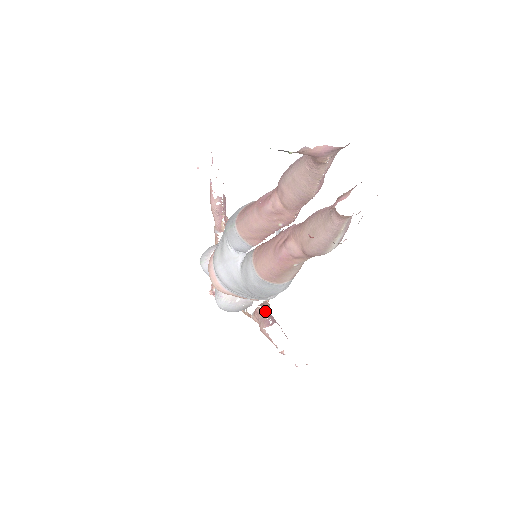
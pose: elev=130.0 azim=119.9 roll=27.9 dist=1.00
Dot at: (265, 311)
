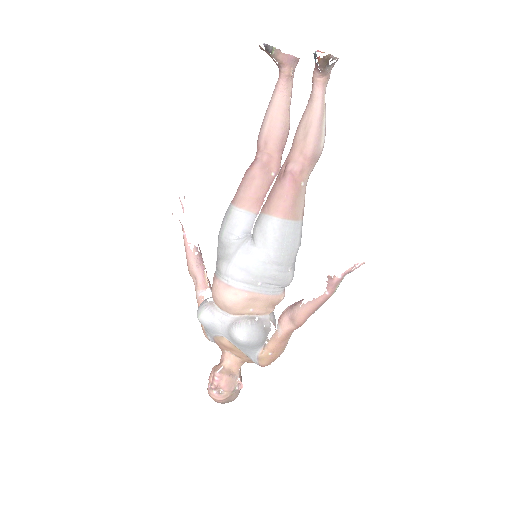
Dot at: (289, 306)
